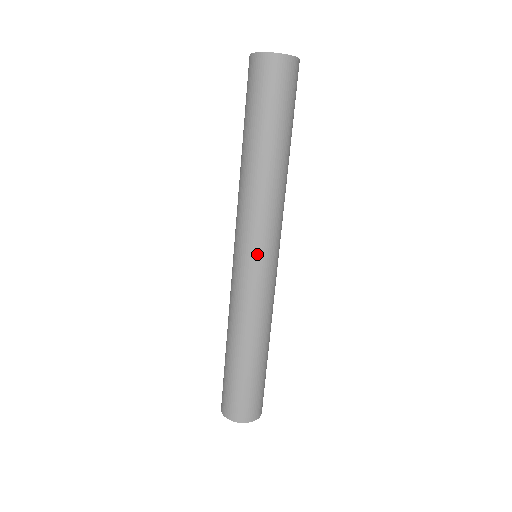
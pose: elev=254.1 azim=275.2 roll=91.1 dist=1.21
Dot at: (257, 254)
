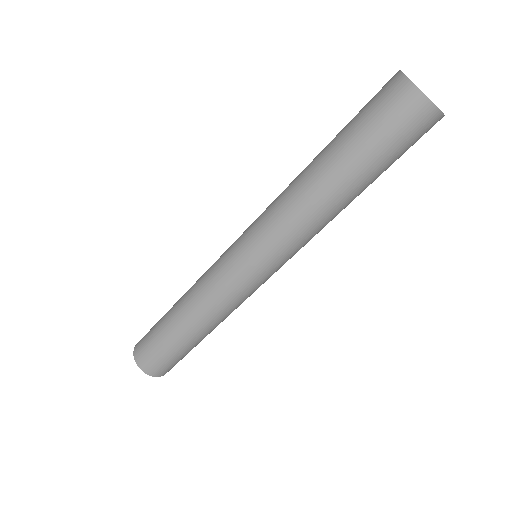
Dot at: (266, 268)
